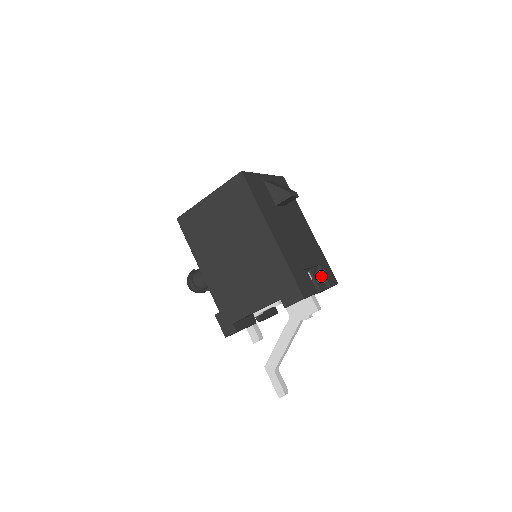
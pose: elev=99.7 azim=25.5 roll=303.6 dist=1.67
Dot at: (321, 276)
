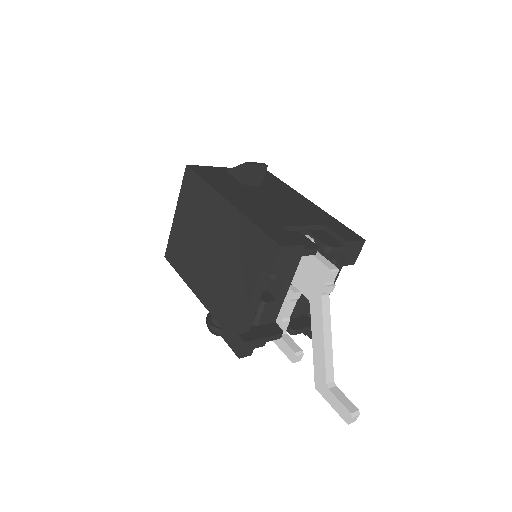
Dot at: (331, 237)
